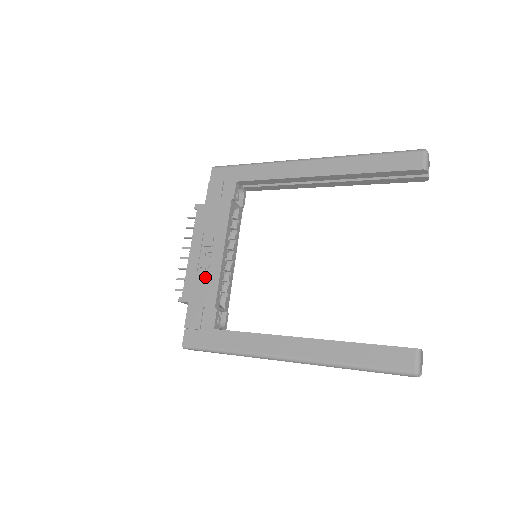
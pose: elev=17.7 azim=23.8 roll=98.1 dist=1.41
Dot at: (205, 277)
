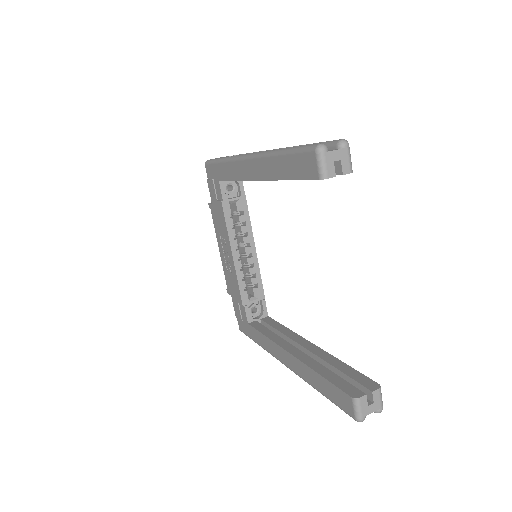
Dot at: (231, 276)
